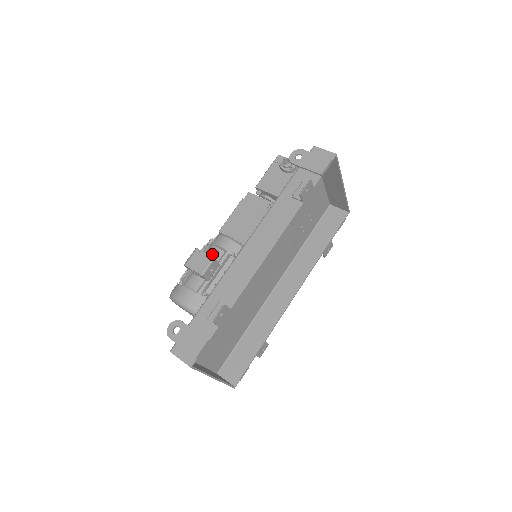
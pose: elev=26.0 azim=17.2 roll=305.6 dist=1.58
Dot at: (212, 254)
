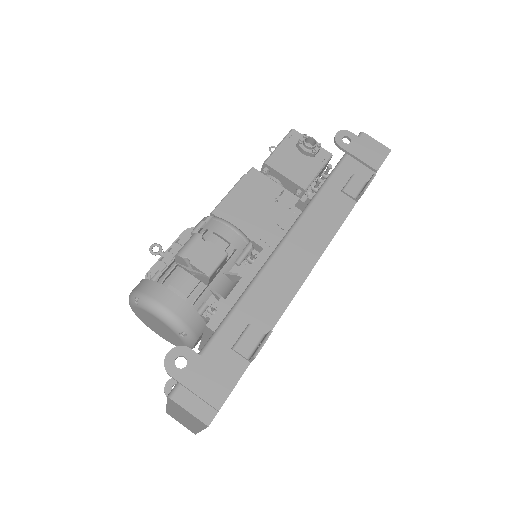
Dot at: occluded
